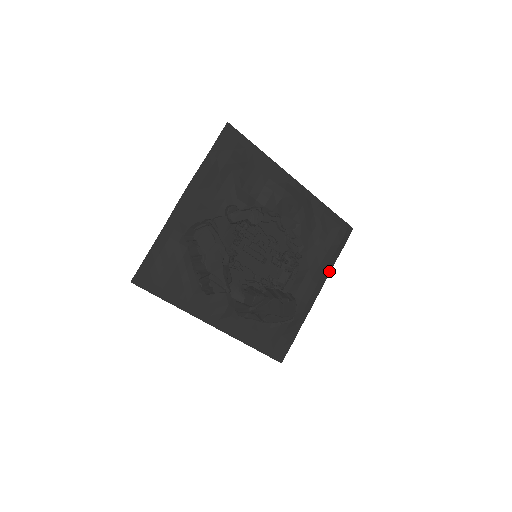
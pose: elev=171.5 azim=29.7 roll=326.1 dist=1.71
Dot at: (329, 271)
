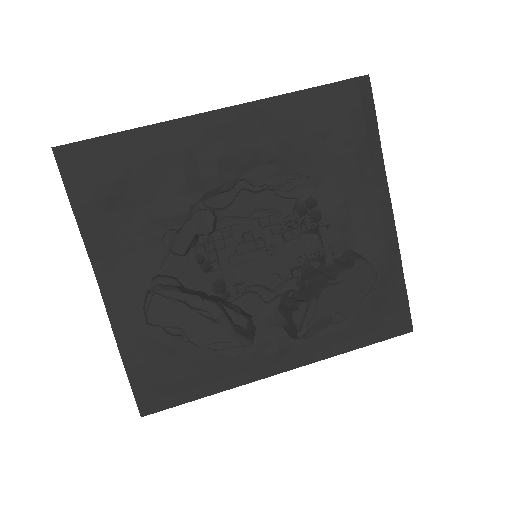
Dot at: (382, 168)
